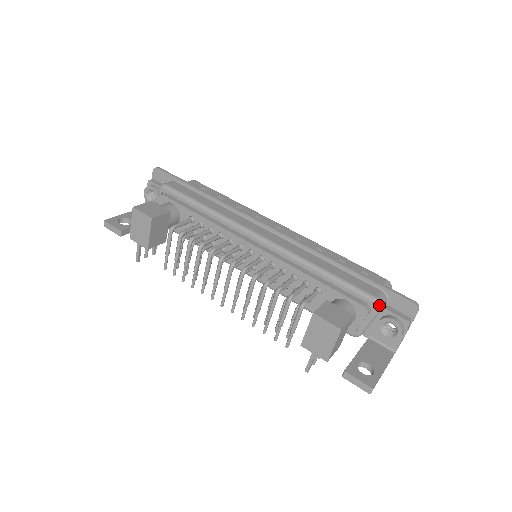
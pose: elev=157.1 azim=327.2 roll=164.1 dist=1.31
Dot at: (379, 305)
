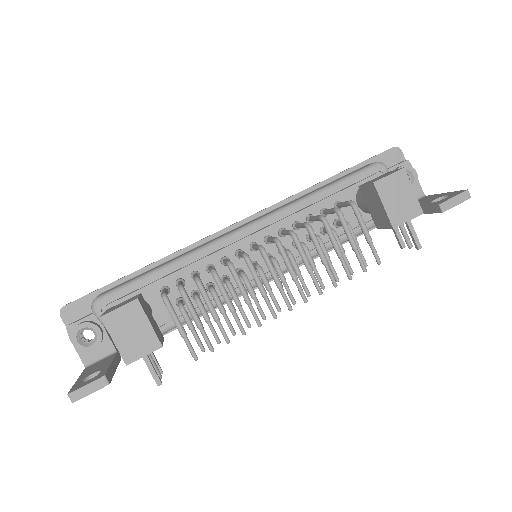
Dot at: (383, 164)
